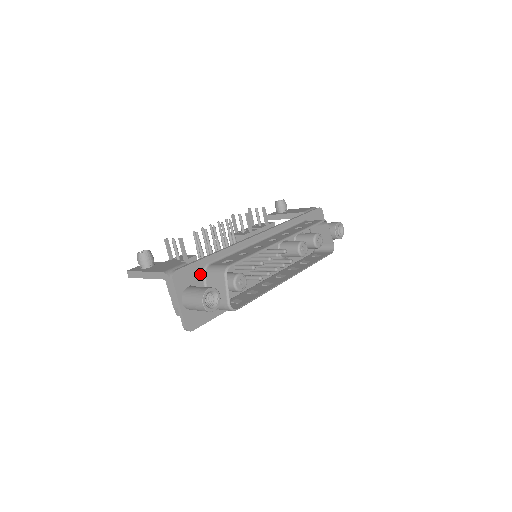
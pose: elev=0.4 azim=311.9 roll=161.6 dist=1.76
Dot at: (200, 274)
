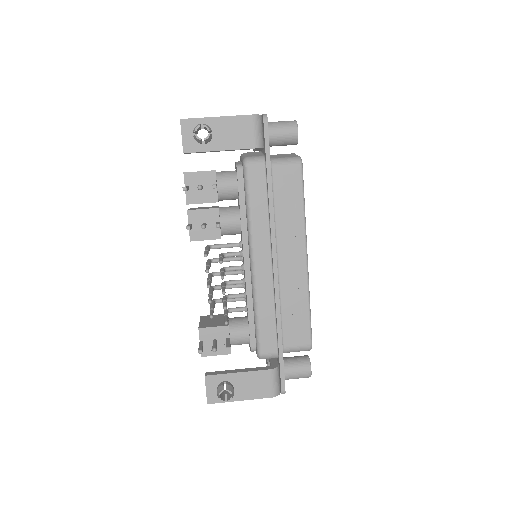
Dot at: occluded
